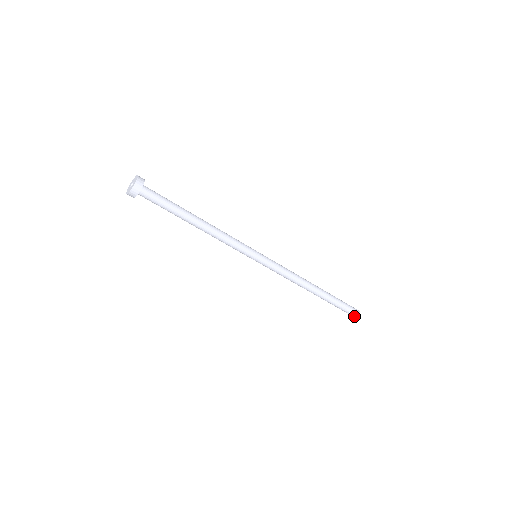
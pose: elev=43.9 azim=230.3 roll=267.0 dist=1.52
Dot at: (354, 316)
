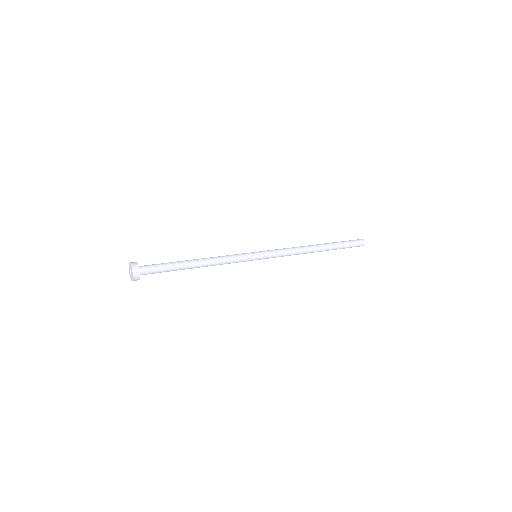
Dot at: occluded
